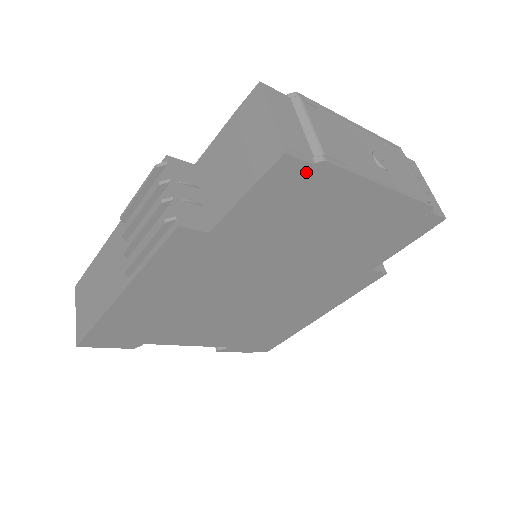
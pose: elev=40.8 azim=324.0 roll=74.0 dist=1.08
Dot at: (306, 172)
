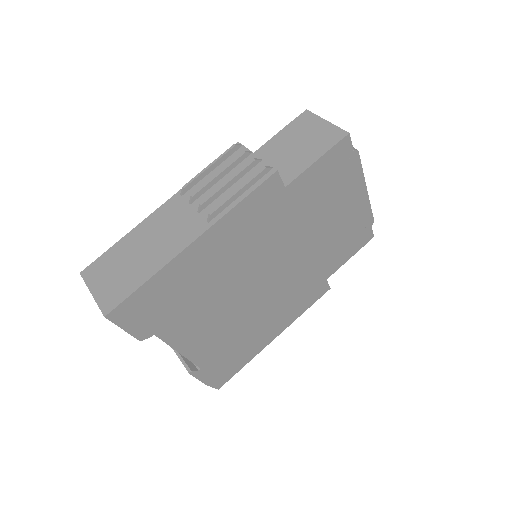
Dot at: (348, 155)
